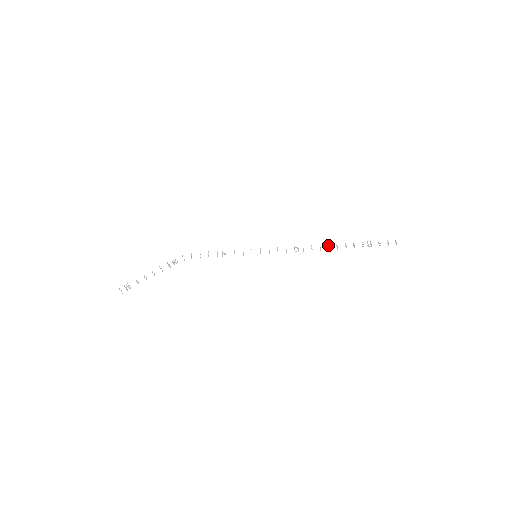
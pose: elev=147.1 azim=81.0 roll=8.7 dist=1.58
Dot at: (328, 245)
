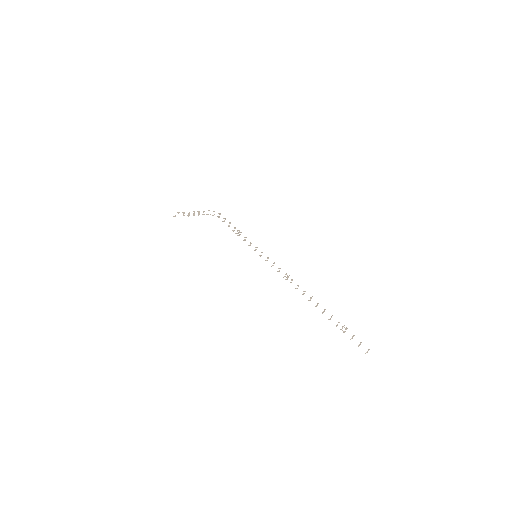
Dot at: (310, 297)
